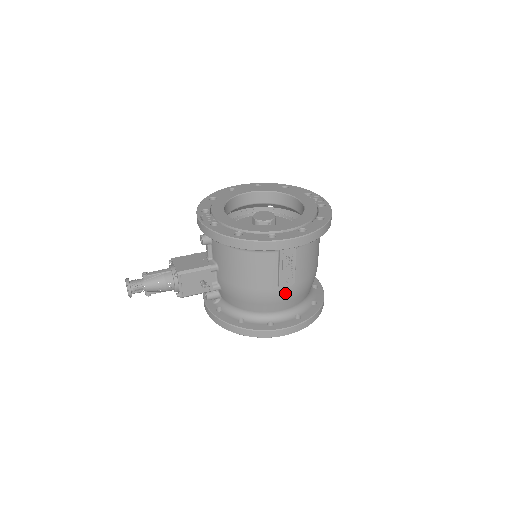
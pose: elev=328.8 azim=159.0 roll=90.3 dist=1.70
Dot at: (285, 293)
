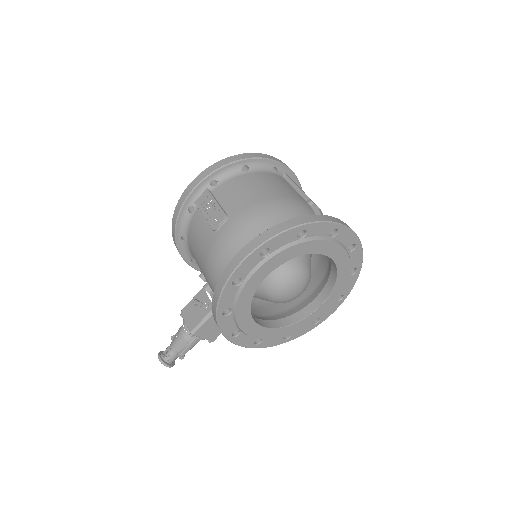
Dot at: (226, 232)
